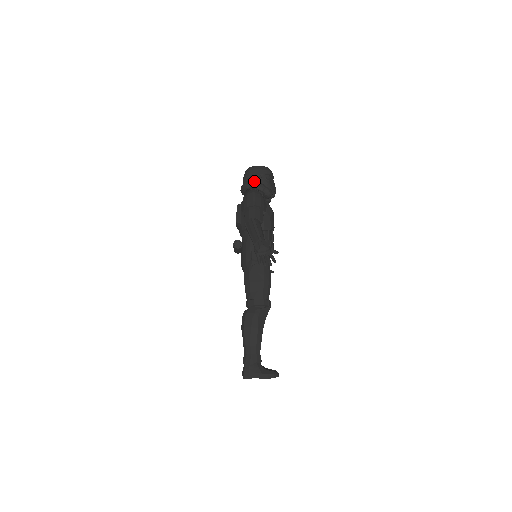
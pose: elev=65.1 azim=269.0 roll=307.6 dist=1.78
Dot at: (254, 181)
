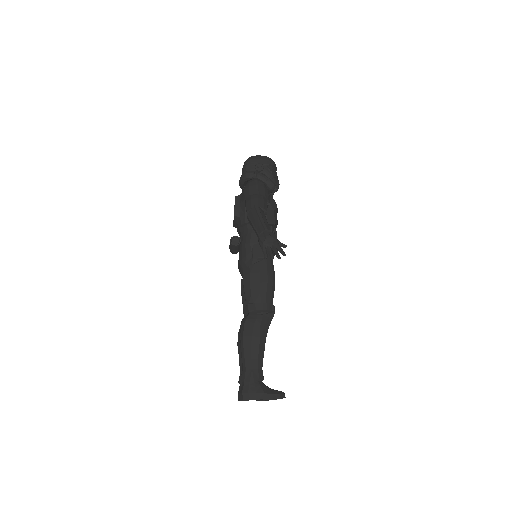
Dot at: (255, 170)
